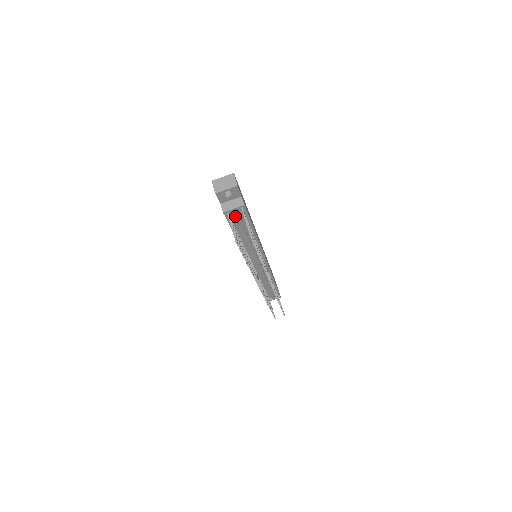
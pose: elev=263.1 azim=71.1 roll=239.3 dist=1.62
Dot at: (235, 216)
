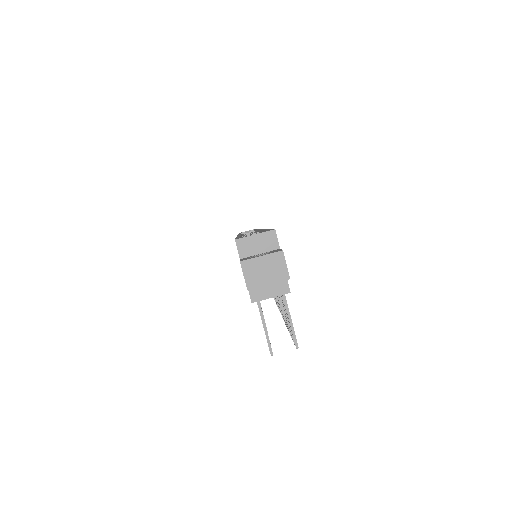
Dot at: occluded
